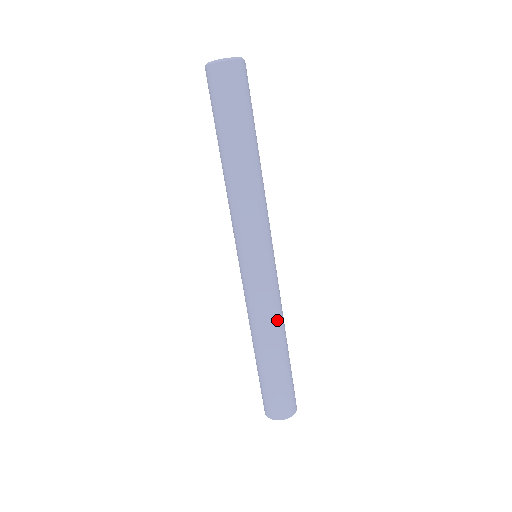
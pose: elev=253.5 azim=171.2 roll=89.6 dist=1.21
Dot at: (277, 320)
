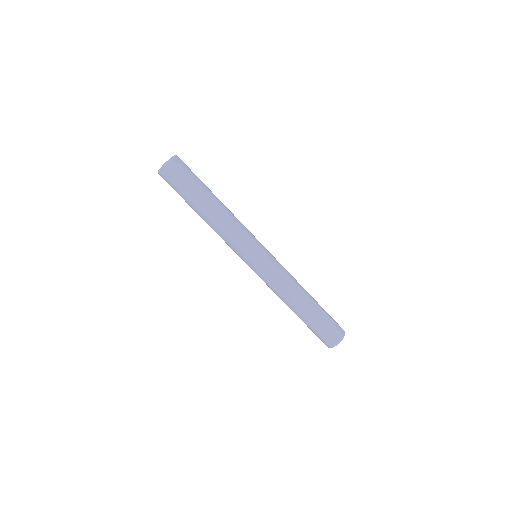
Dot at: (284, 294)
